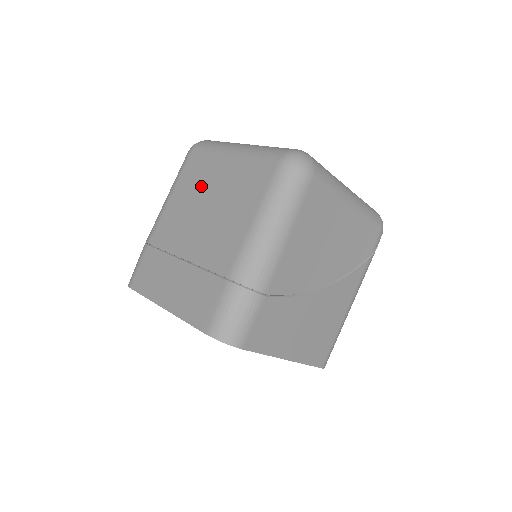
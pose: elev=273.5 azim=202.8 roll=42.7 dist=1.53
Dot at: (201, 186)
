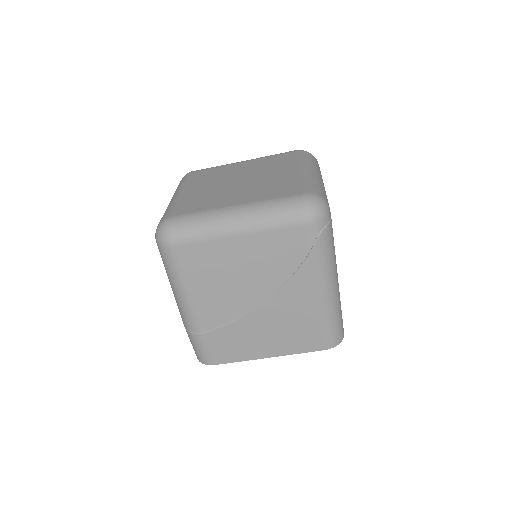
Dot at: occluded
